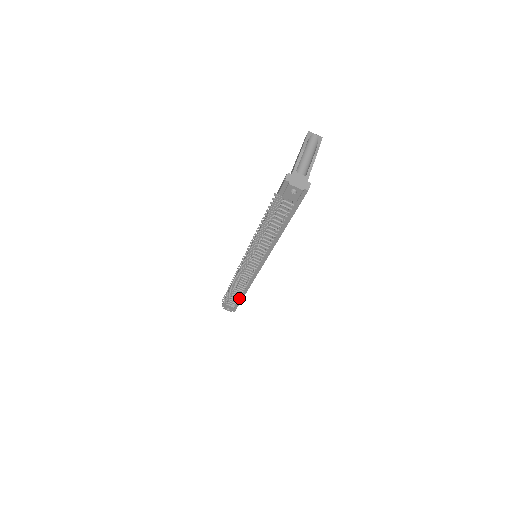
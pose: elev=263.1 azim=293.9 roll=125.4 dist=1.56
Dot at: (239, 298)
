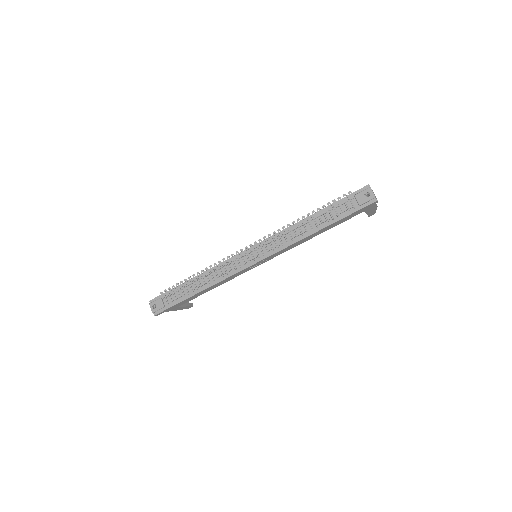
Dot at: (185, 296)
